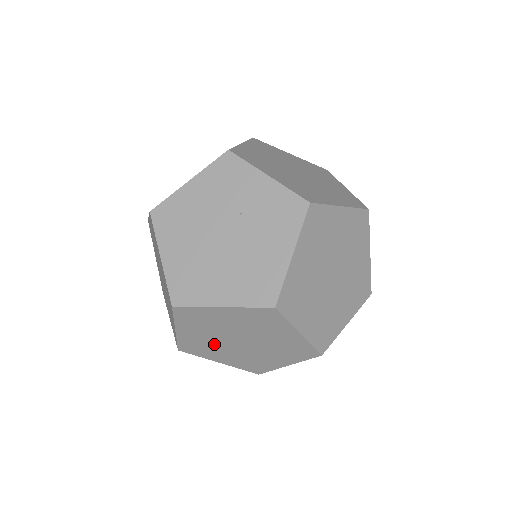
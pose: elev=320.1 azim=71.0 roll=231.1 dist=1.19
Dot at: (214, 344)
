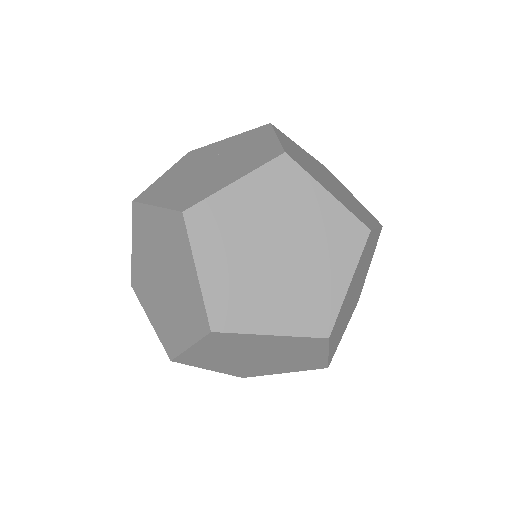
Dot at: (250, 281)
